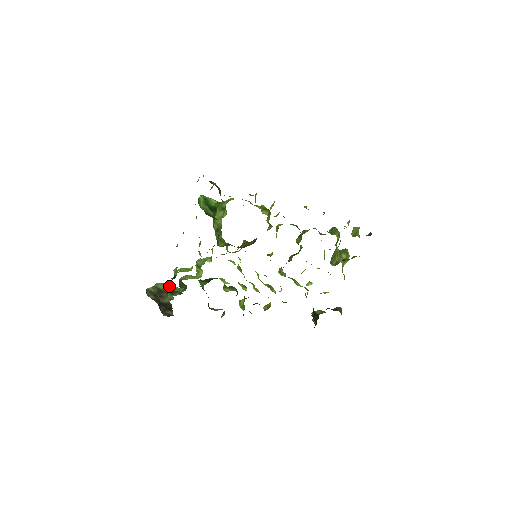
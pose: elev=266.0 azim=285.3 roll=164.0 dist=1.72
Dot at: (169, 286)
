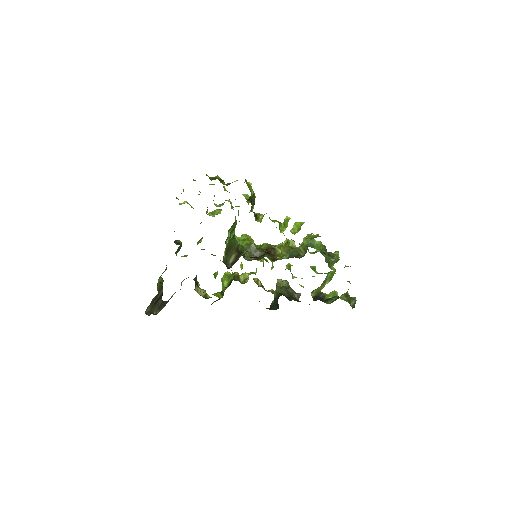
Dot at: occluded
